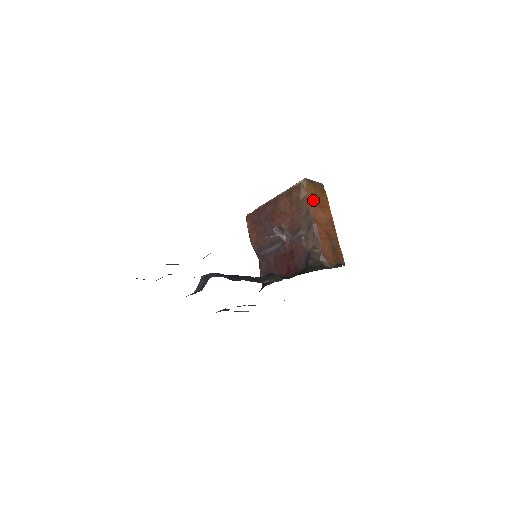
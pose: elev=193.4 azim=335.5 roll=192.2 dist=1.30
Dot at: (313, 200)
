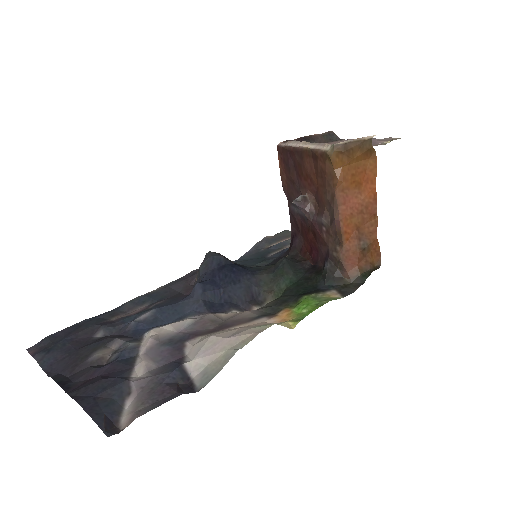
Dot at: (343, 180)
